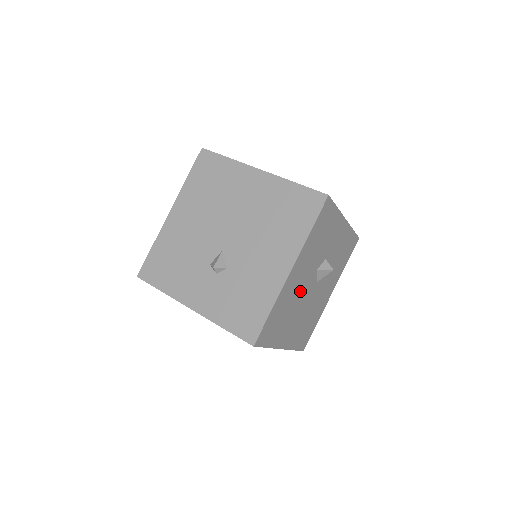
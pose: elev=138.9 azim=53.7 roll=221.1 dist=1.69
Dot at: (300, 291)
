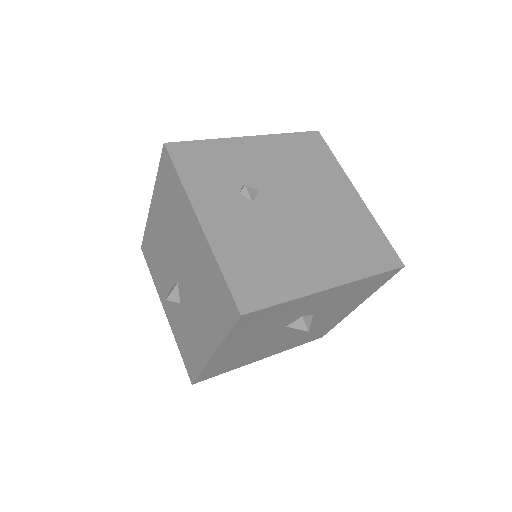
Dot at: (258, 344)
